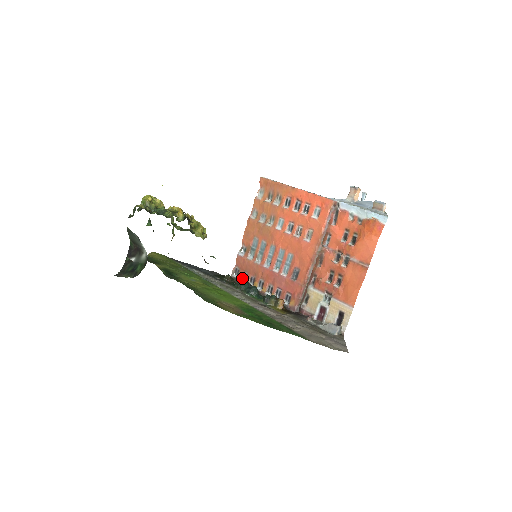
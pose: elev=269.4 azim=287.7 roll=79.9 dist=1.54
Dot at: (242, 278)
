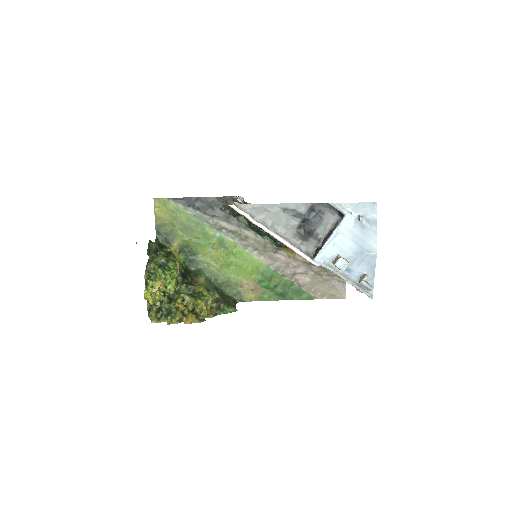
Dot at: (249, 203)
